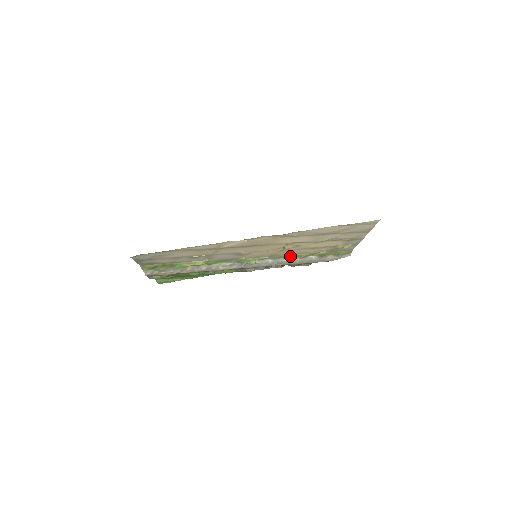
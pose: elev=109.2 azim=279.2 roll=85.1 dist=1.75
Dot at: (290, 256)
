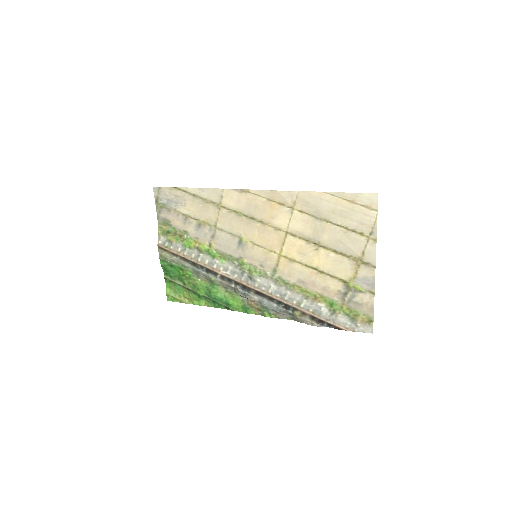
Dot at: (295, 287)
